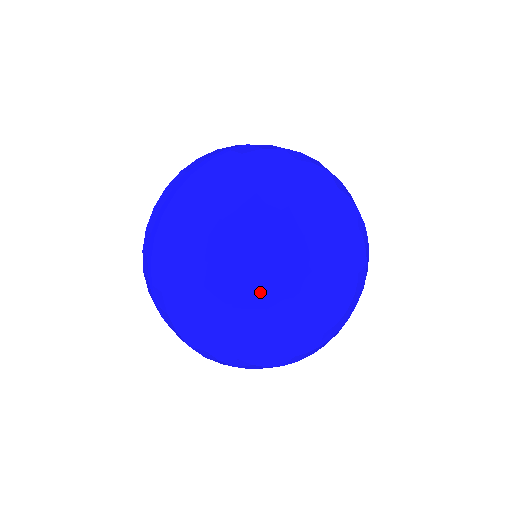
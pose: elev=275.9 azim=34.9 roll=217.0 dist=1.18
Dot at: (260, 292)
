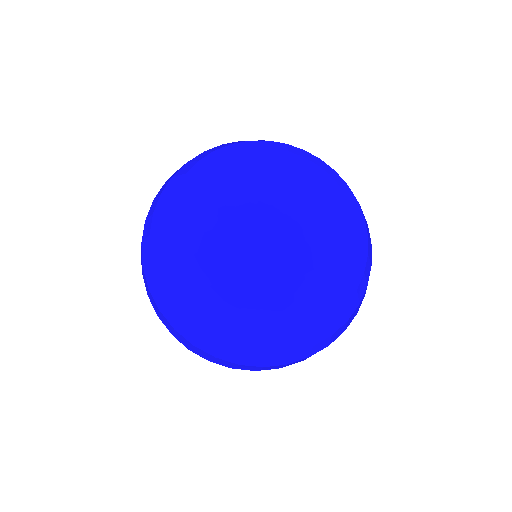
Dot at: (217, 195)
